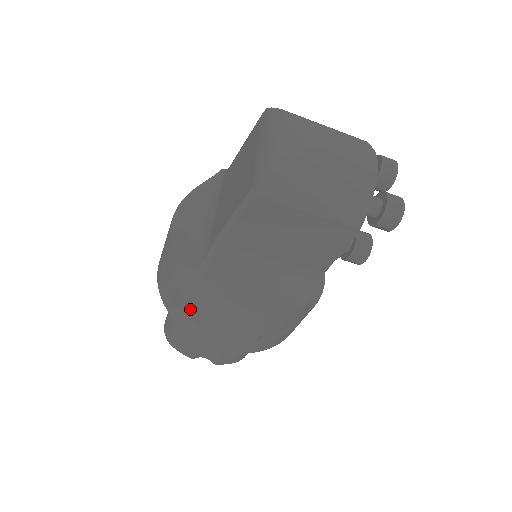
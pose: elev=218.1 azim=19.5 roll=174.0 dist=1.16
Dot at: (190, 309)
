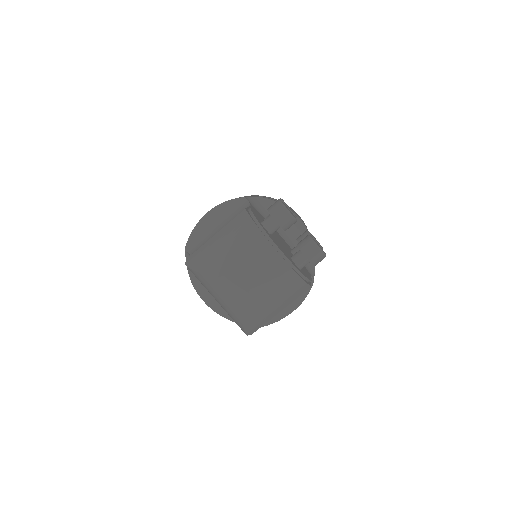
Dot at: occluded
